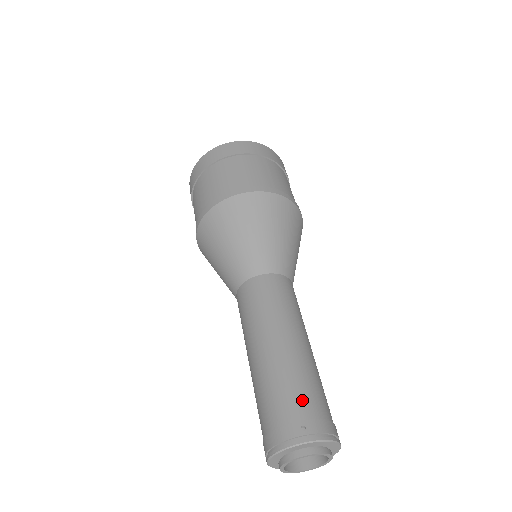
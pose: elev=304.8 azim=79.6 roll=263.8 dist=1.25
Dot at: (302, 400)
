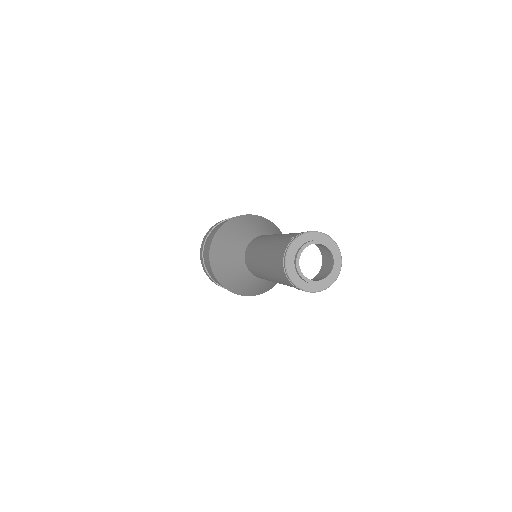
Dot at: (289, 236)
